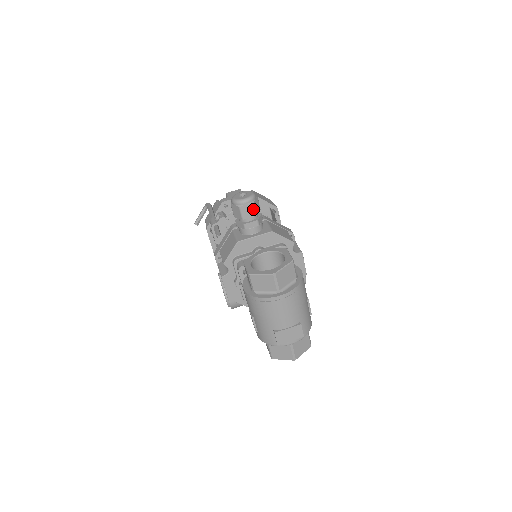
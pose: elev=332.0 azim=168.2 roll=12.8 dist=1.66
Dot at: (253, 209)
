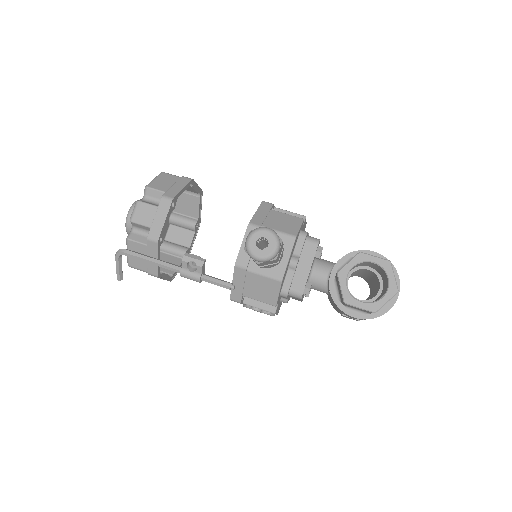
Dot at: (282, 244)
